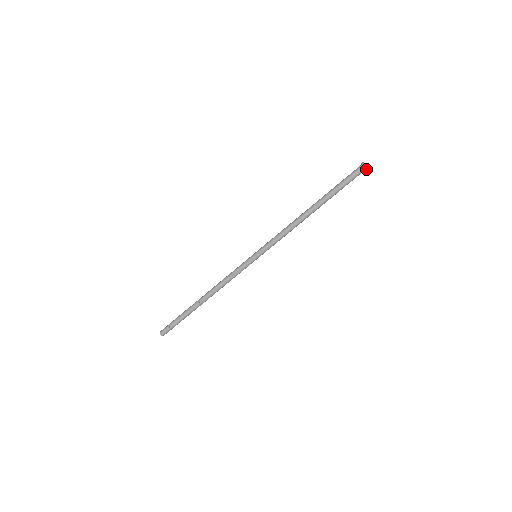
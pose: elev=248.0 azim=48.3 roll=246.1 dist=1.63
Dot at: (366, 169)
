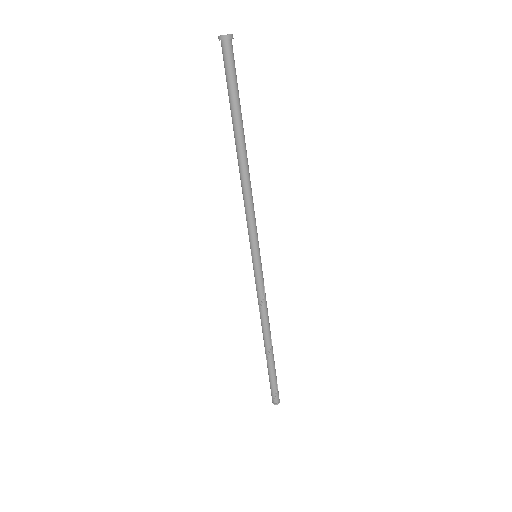
Dot at: (233, 38)
